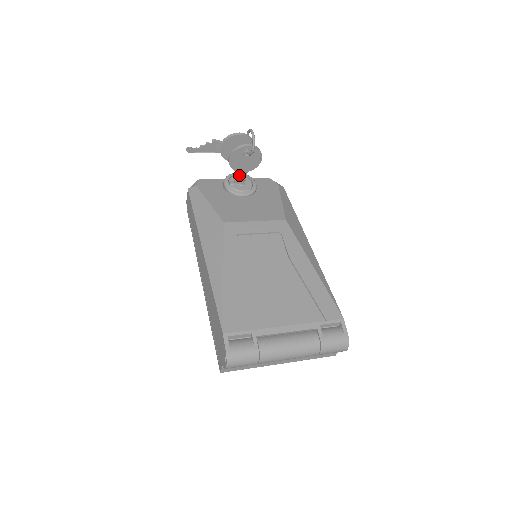
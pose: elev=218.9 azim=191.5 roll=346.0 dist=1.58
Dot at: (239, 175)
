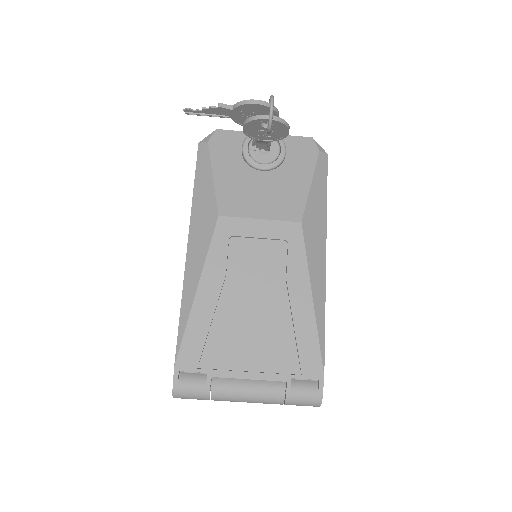
Dot at: (260, 142)
